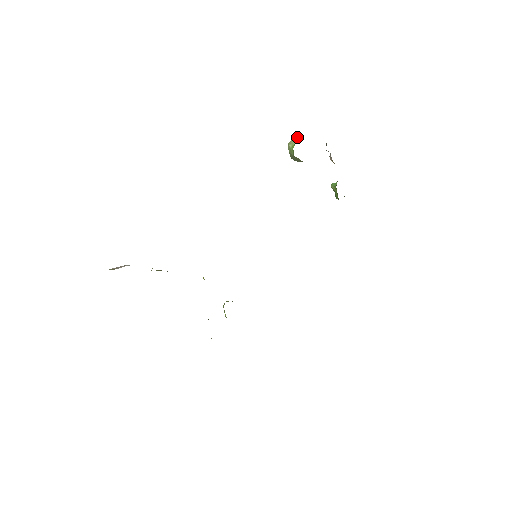
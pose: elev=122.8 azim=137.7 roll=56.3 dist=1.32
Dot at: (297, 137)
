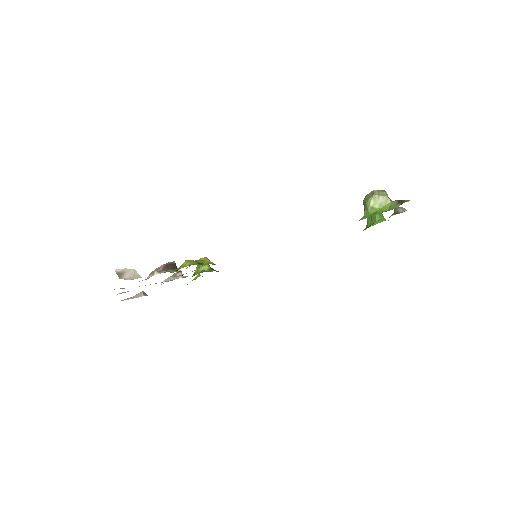
Dot at: (386, 201)
